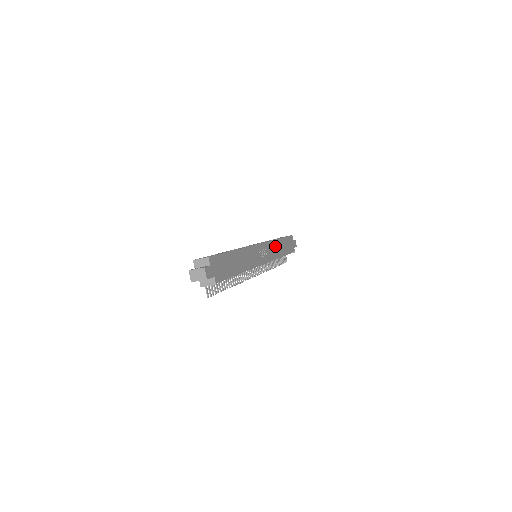
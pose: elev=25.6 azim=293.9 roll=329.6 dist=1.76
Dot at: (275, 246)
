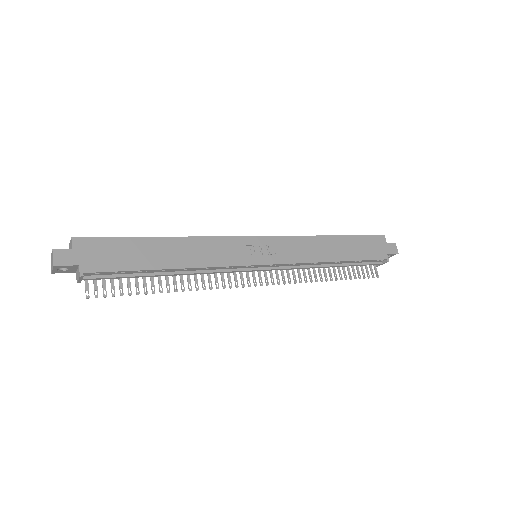
Dot at: (312, 245)
